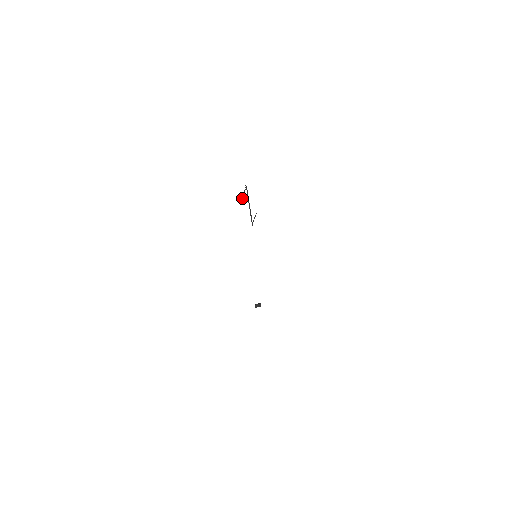
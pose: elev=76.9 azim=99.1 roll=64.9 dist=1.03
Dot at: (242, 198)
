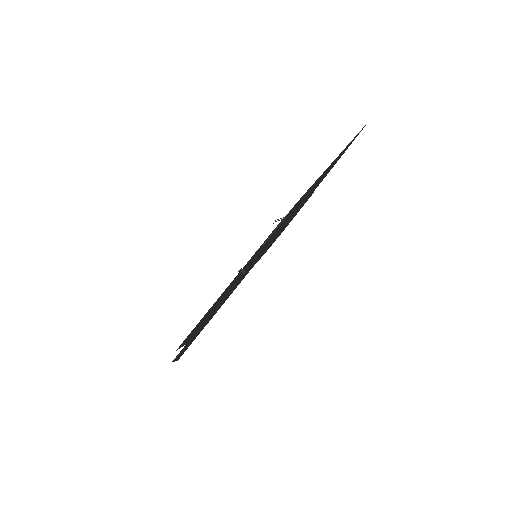
Dot at: (275, 221)
